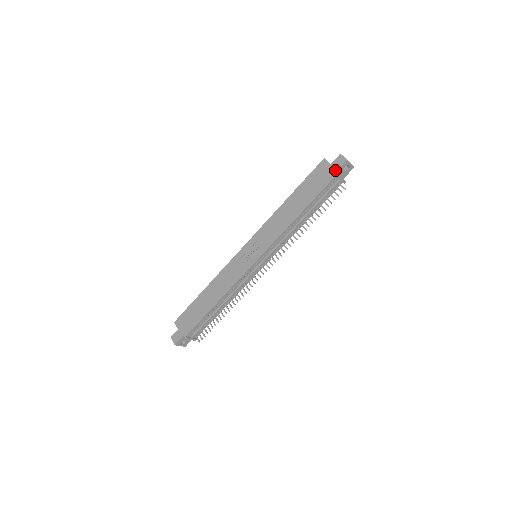
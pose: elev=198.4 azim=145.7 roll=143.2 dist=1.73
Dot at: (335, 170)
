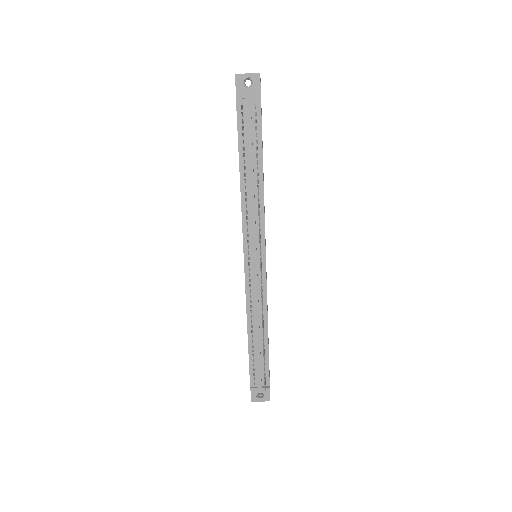
Dot at: (236, 97)
